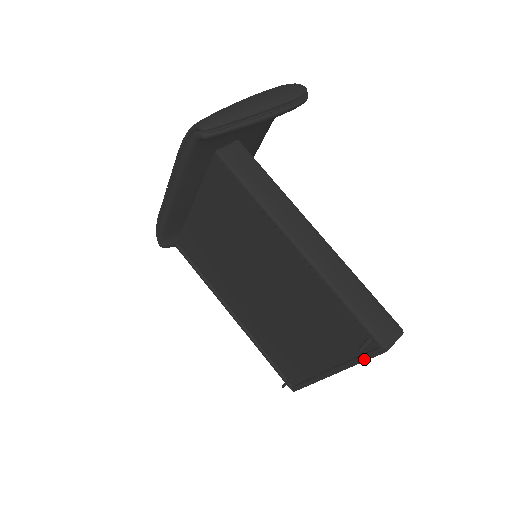
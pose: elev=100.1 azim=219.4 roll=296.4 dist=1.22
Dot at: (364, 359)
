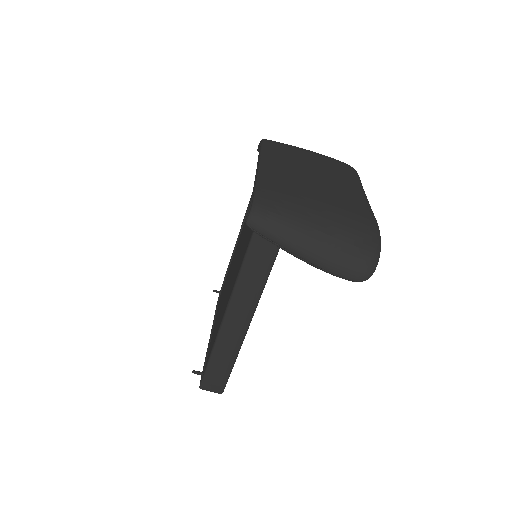
Dot at: (203, 368)
